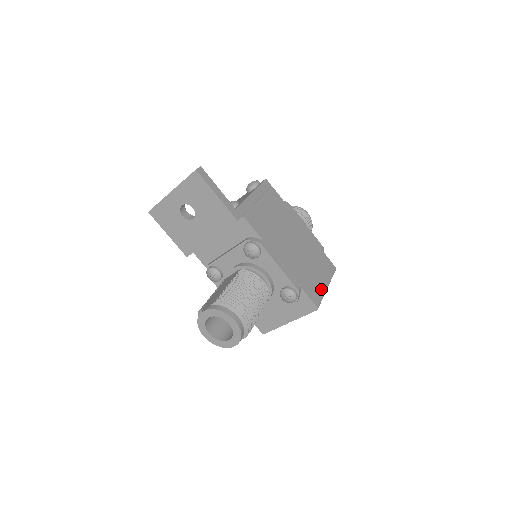
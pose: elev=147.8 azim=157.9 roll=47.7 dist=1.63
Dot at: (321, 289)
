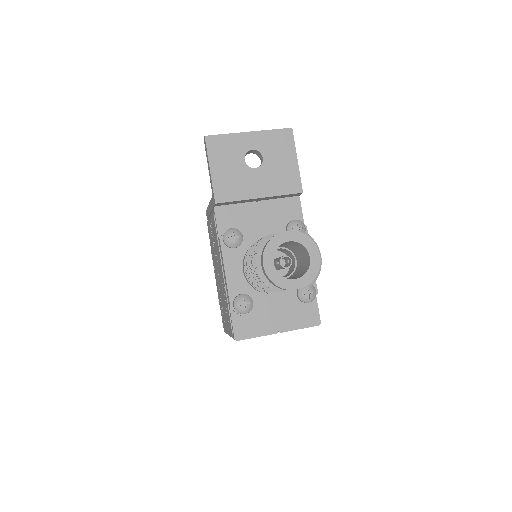
Dot at: occluded
